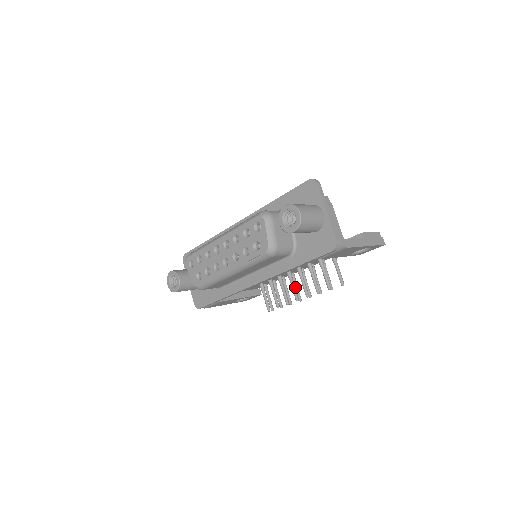
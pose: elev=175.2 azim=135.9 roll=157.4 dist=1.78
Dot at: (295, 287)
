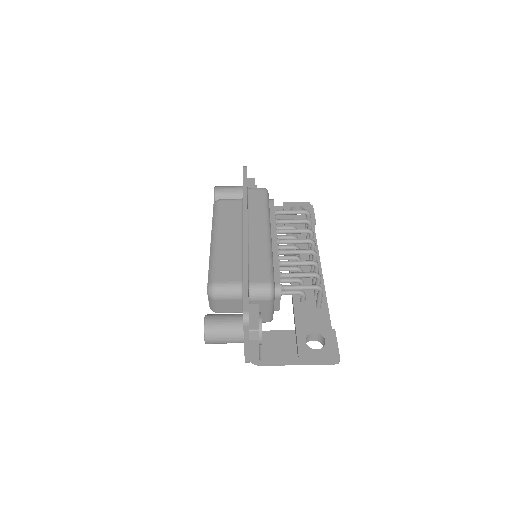
Dot at: occluded
